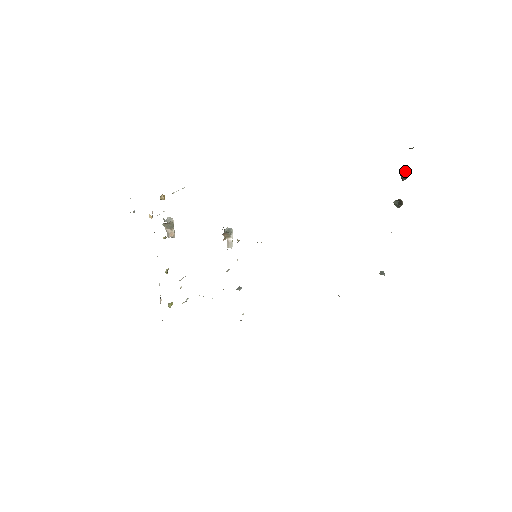
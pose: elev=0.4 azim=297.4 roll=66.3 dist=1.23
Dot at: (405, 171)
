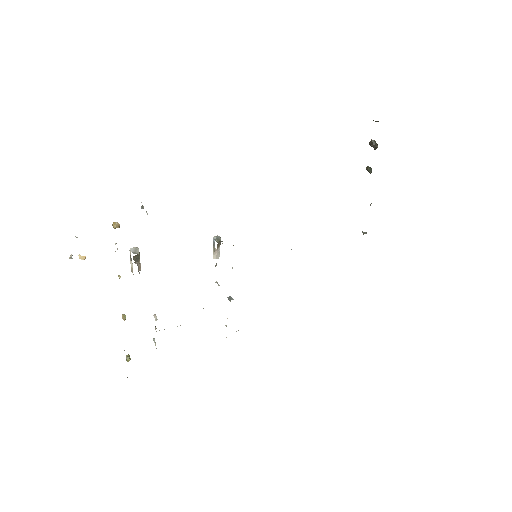
Dot at: (375, 141)
